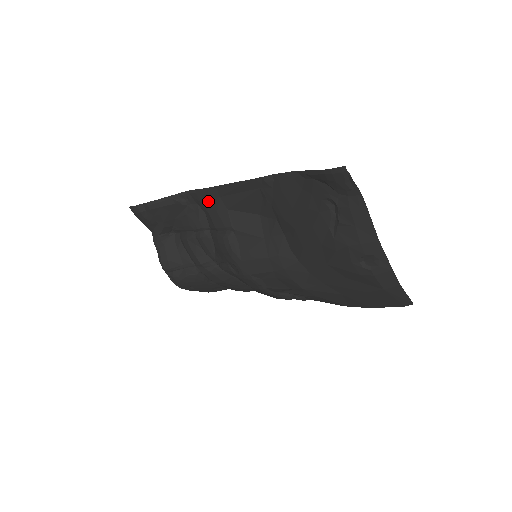
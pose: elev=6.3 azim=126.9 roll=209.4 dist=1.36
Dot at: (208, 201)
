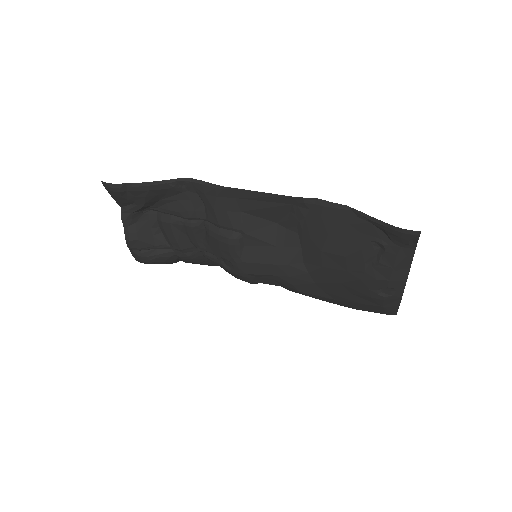
Dot at: (218, 198)
